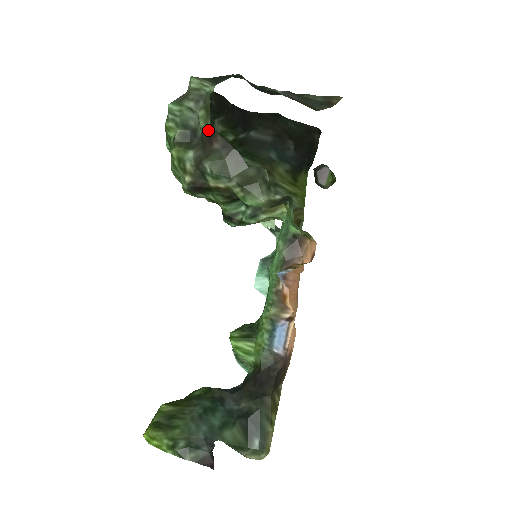
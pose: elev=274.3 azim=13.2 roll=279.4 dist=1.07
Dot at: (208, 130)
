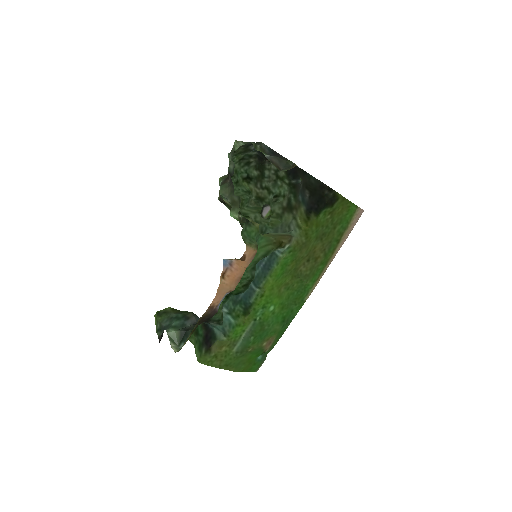
Dot at: (228, 170)
